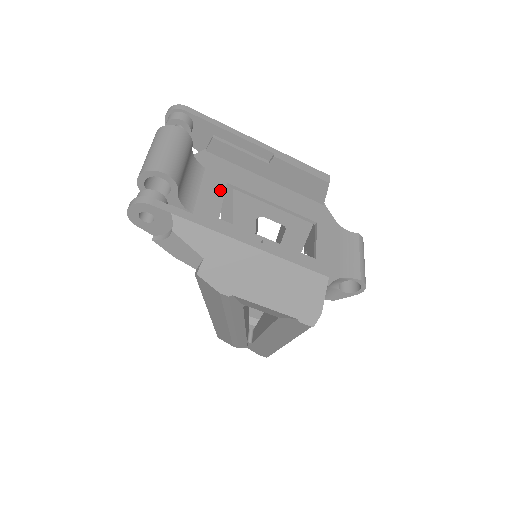
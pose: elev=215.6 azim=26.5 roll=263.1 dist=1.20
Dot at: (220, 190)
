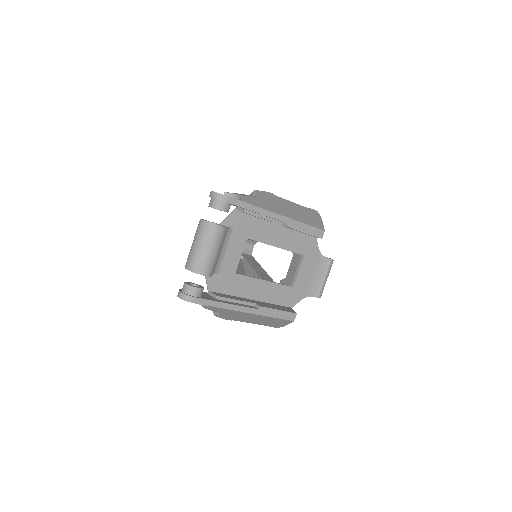
Dot at: (240, 247)
